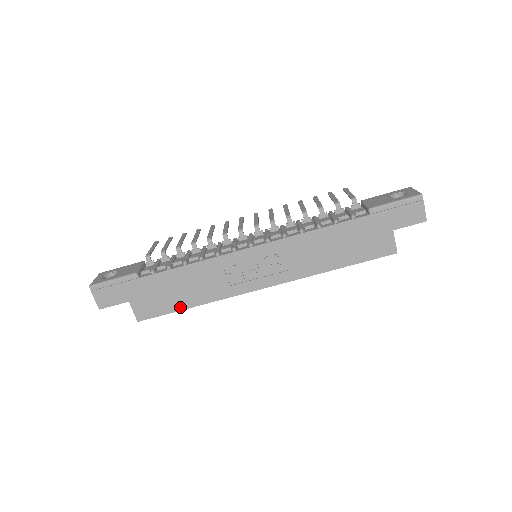
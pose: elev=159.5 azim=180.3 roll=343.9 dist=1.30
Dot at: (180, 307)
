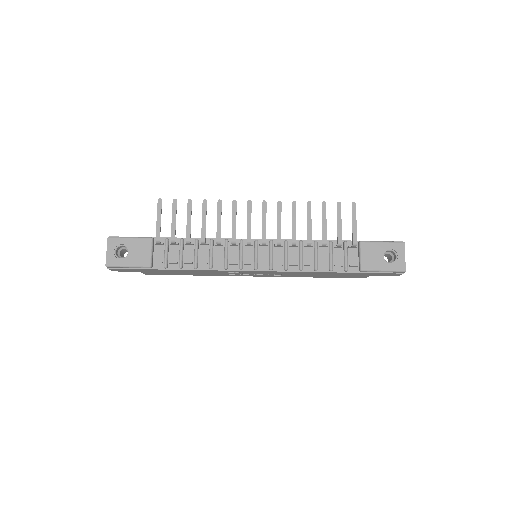
Dot at: occluded
